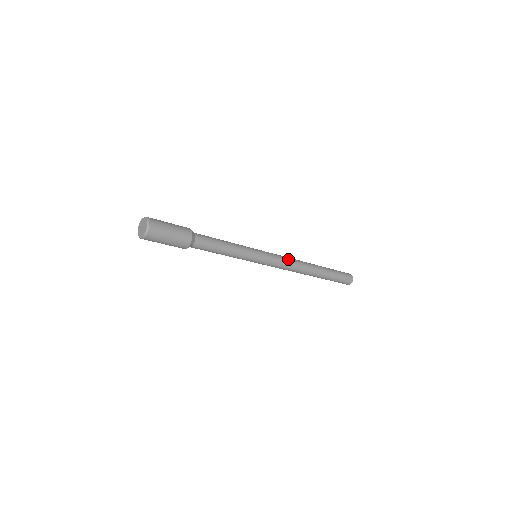
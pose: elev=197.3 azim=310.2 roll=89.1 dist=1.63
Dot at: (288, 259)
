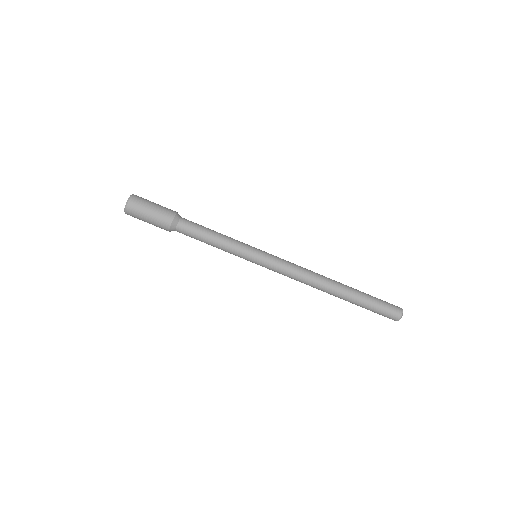
Dot at: (298, 266)
